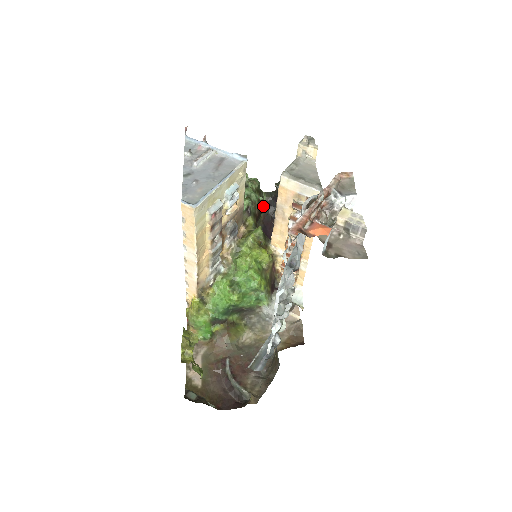
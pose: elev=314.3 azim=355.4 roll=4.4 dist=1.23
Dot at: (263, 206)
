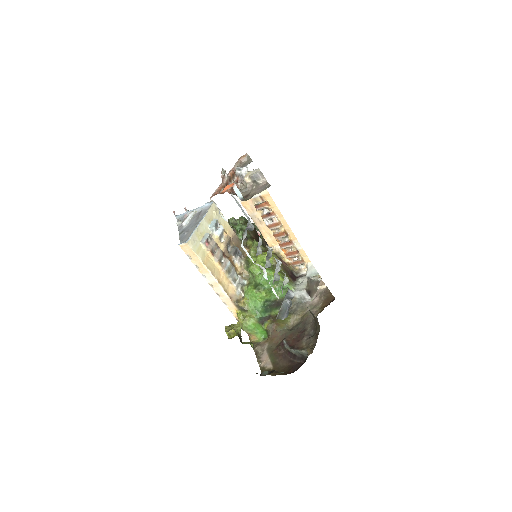
Dot at: occluded
